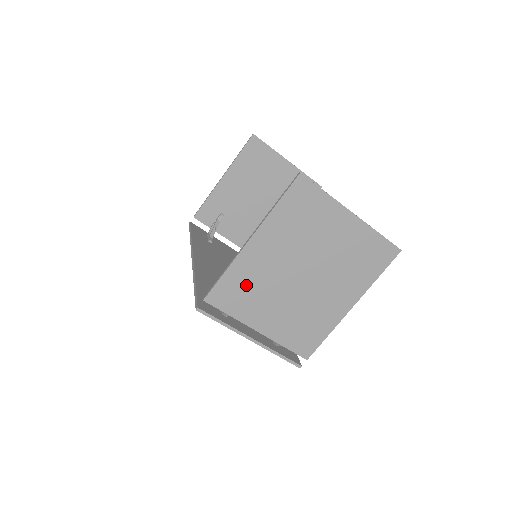
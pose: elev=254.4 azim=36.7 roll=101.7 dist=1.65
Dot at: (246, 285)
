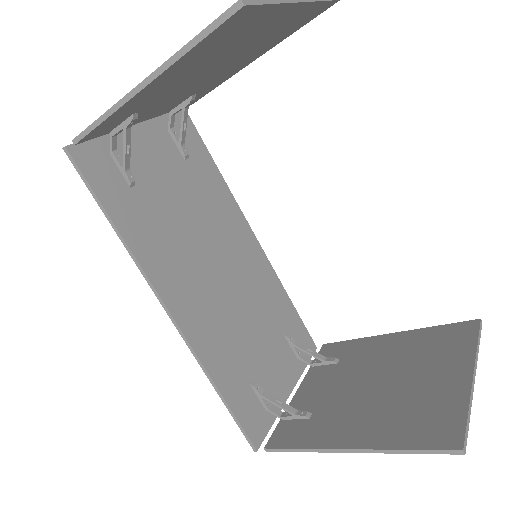
Dot at: (315, 426)
